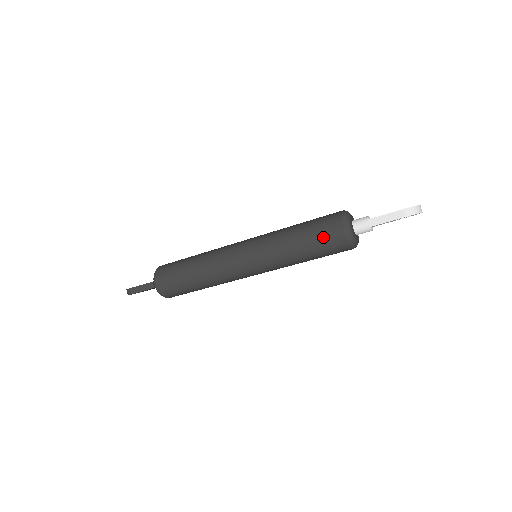
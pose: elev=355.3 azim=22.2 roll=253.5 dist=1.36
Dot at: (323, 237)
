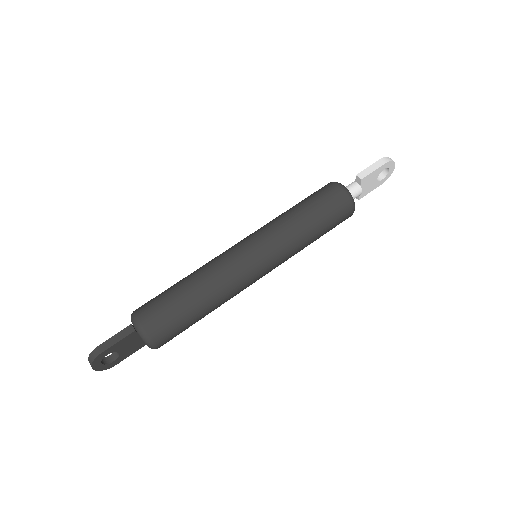
Dot at: (324, 199)
